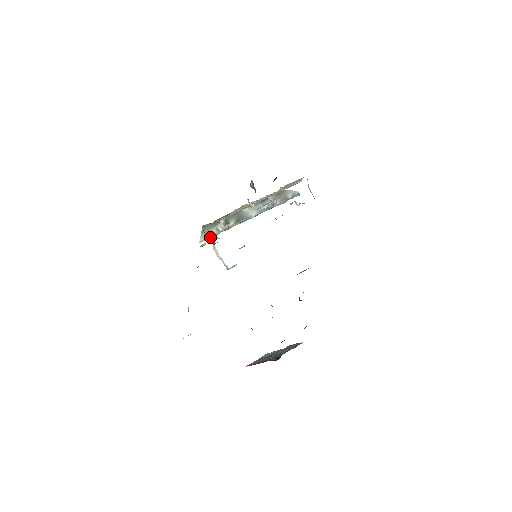
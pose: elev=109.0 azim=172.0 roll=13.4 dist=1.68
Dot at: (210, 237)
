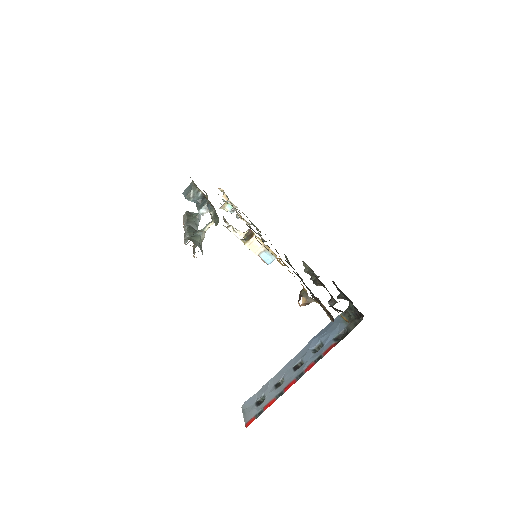
Dot at: occluded
